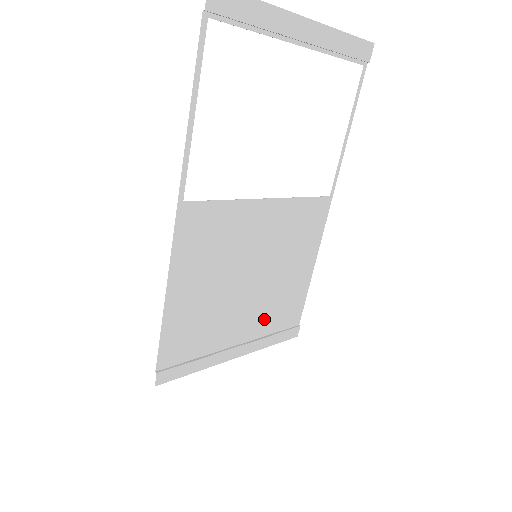
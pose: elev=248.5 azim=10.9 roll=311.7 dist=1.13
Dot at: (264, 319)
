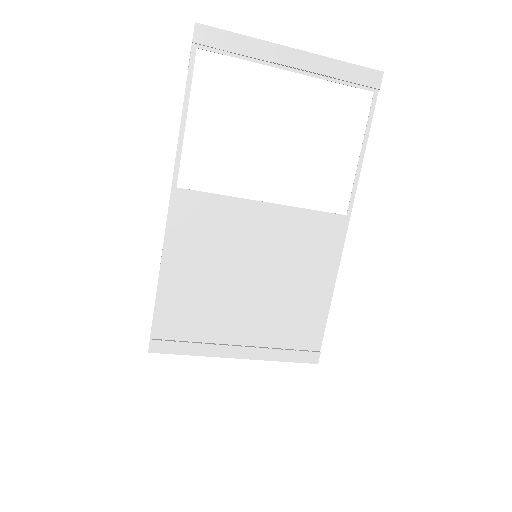
Dot at: (271, 328)
